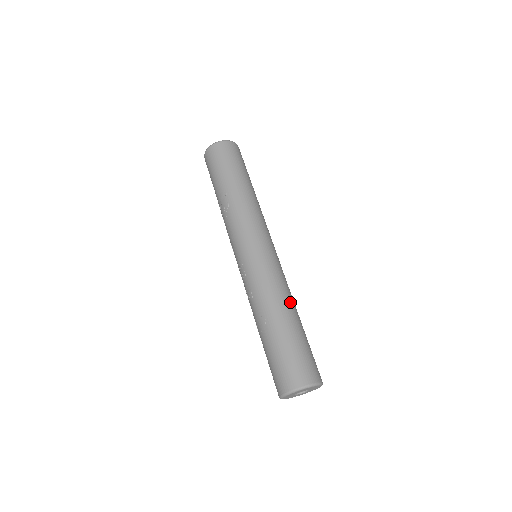
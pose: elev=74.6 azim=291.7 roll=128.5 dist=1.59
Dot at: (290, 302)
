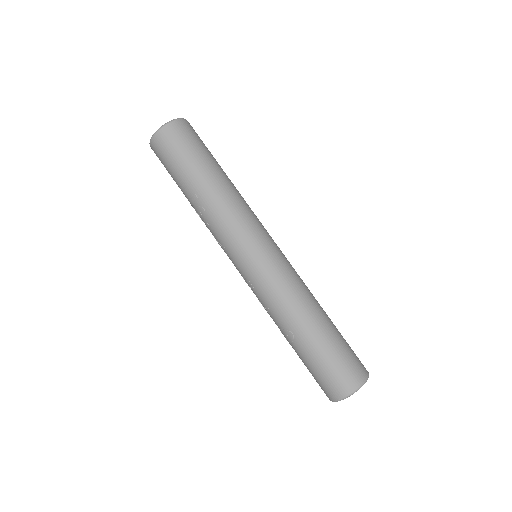
Dot at: (311, 304)
